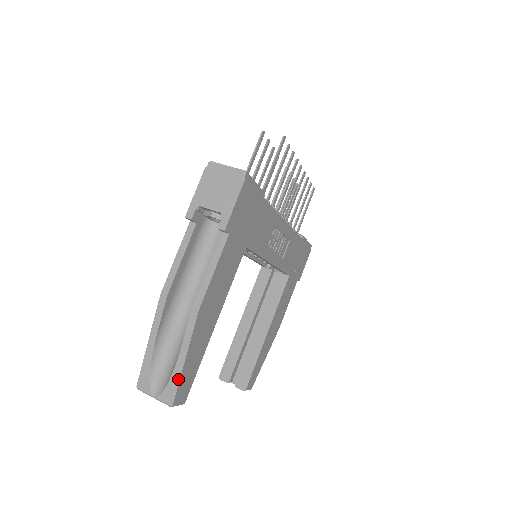
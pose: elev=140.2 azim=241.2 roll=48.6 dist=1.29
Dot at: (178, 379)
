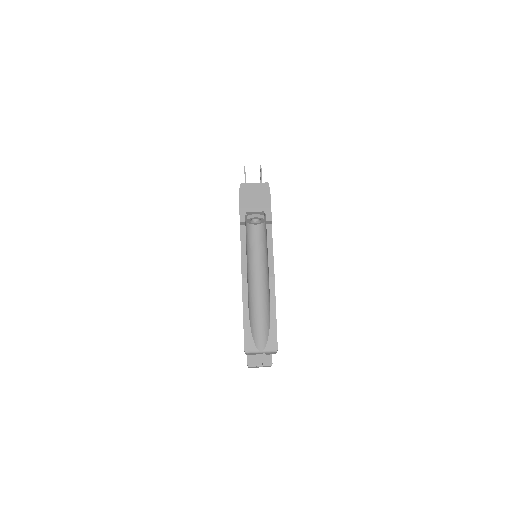
Dot at: (275, 329)
